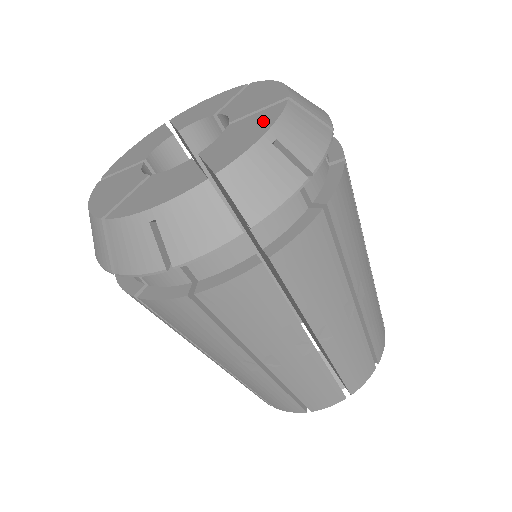
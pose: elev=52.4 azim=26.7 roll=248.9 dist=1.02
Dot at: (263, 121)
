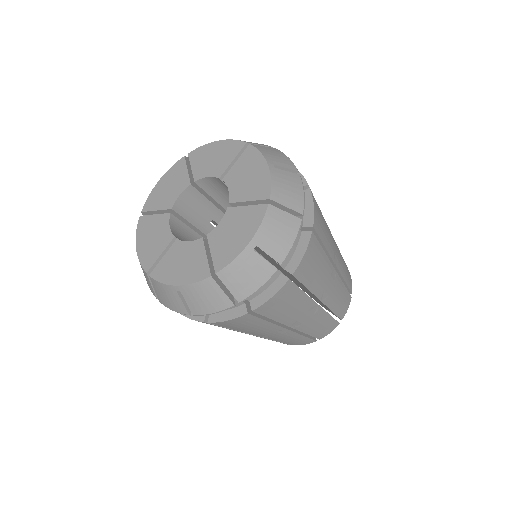
Dot at: (249, 224)
